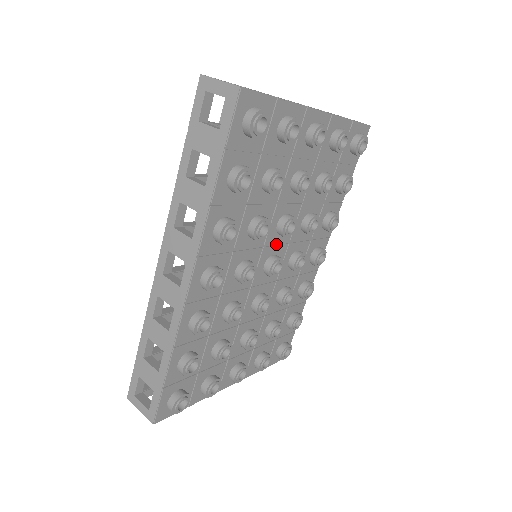
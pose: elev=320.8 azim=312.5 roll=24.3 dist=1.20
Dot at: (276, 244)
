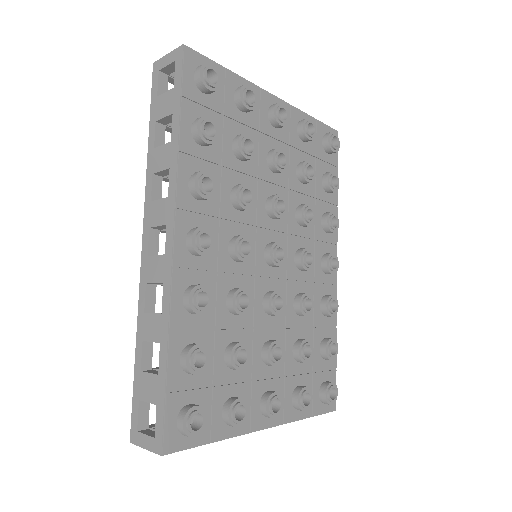
Dot at: (272, 232)
